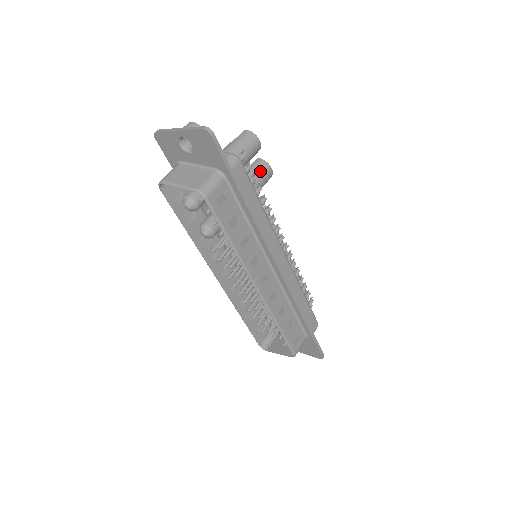
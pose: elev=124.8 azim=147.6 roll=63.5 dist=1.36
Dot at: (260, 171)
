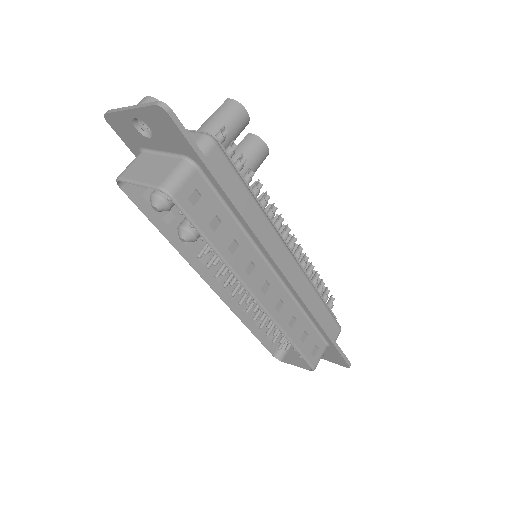
Dot at: (251, 150)
